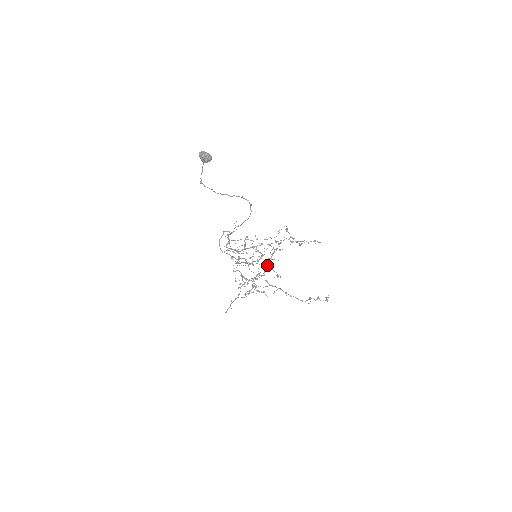
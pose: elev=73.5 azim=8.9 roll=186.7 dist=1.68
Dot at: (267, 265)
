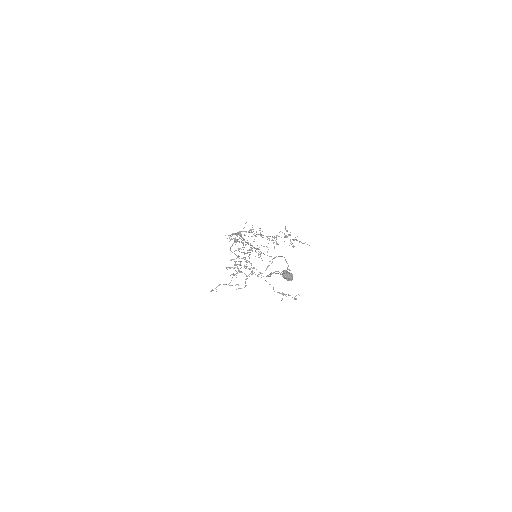
Dot at: occluded
